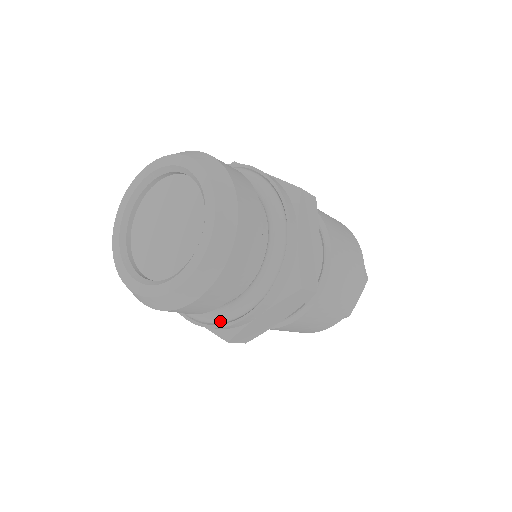
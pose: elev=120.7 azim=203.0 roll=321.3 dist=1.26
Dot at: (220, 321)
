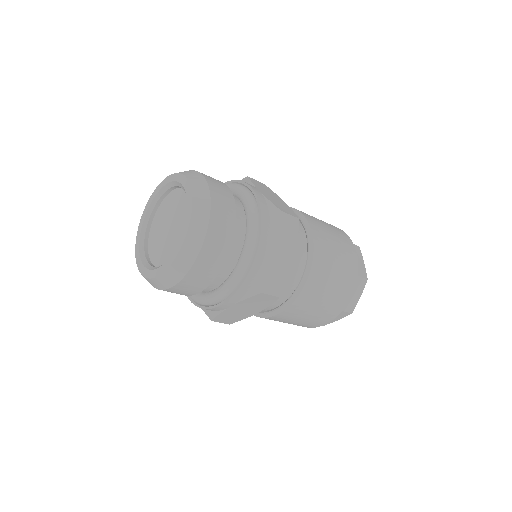
Dot at: (242, 272)
